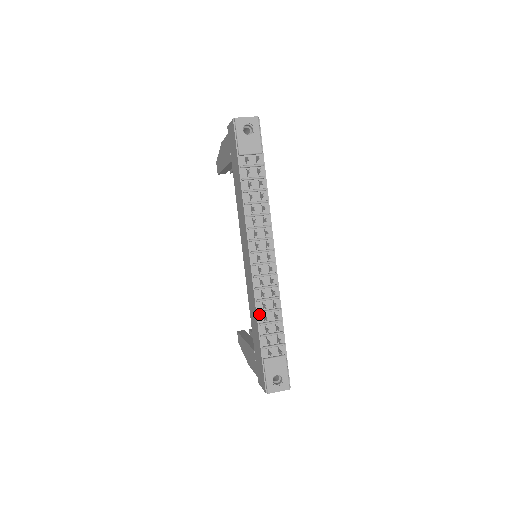
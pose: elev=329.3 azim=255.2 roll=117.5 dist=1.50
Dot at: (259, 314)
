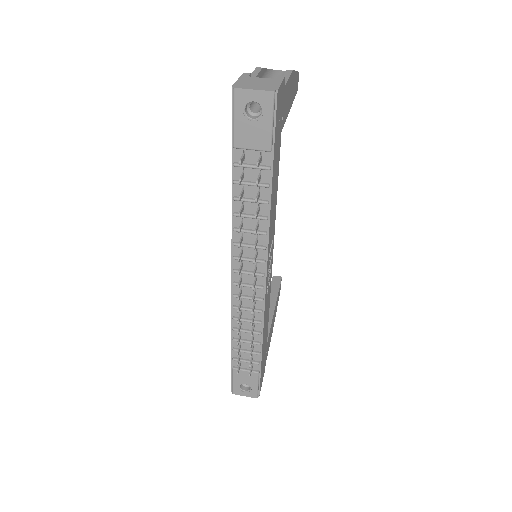
Dot at: (235, 330)
